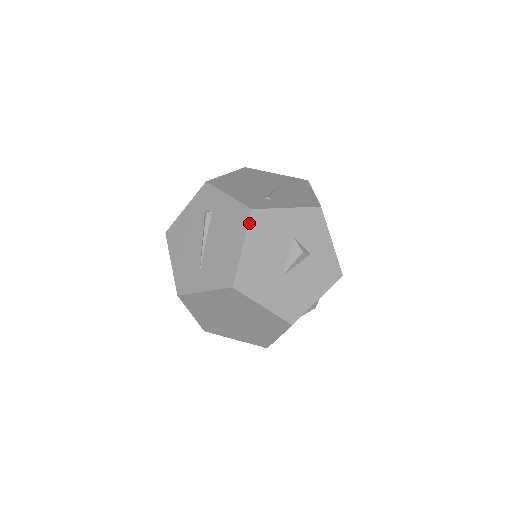
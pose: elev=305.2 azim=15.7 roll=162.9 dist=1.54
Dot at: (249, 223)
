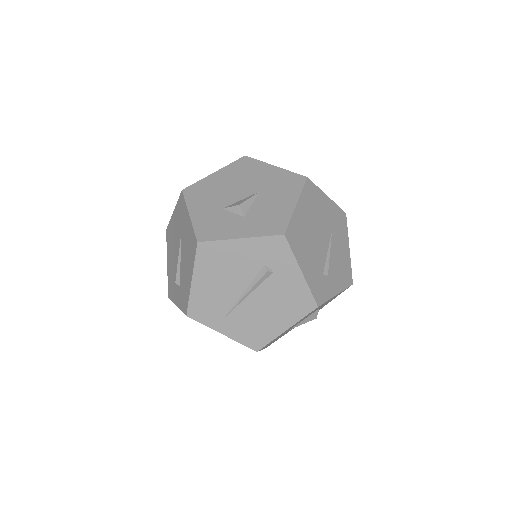
Dot at: occluded
